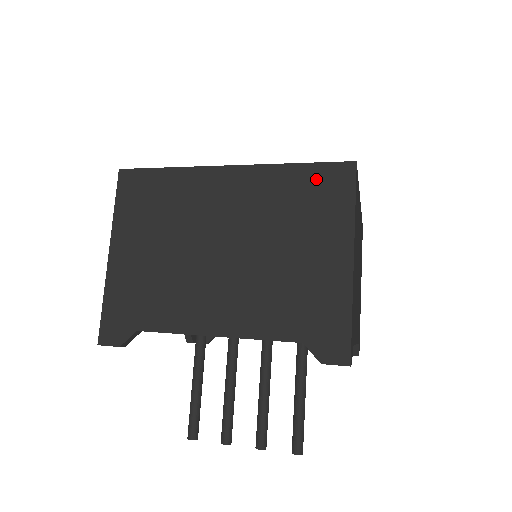
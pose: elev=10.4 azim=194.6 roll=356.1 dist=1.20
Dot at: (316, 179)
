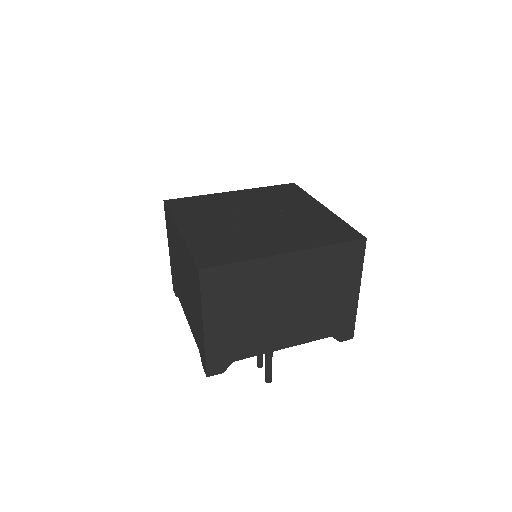
Dot at: (193, 267)
